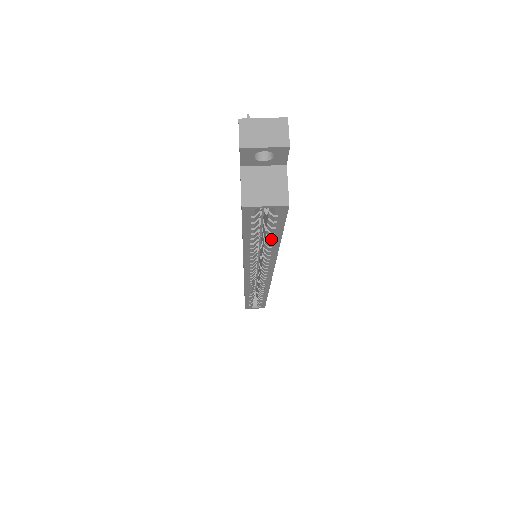
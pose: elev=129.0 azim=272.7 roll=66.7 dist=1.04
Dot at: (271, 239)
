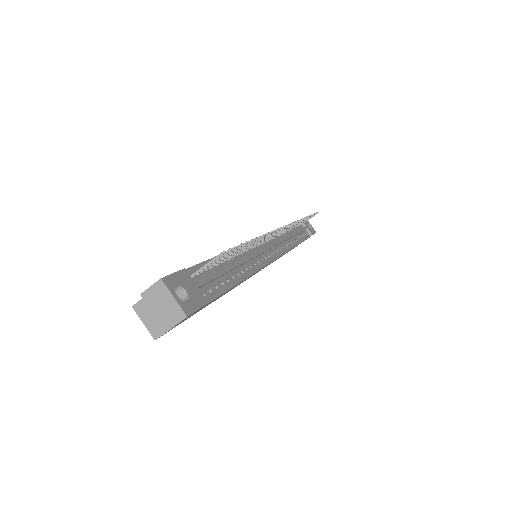
Dot at: occluded
